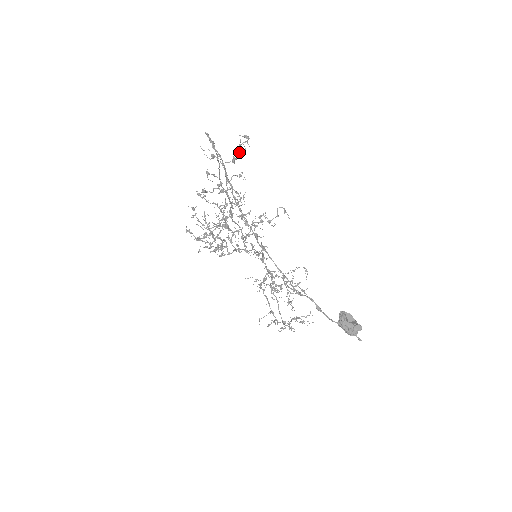
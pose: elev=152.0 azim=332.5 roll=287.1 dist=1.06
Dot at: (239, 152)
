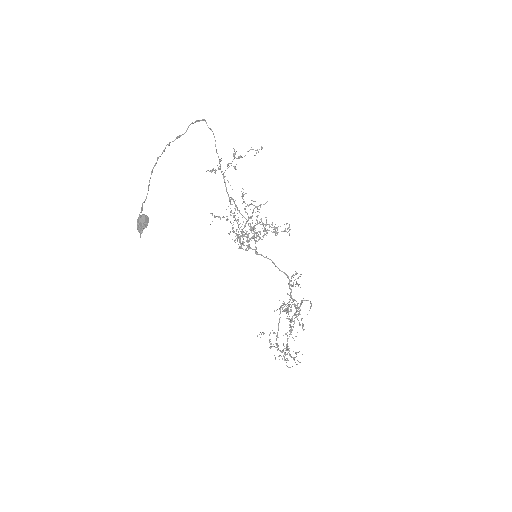
Dot at: occluded
